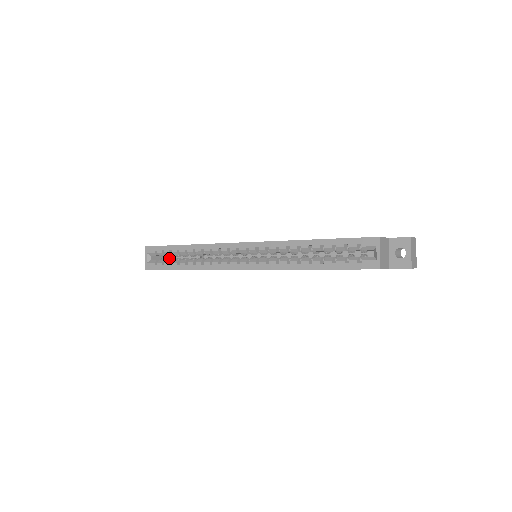
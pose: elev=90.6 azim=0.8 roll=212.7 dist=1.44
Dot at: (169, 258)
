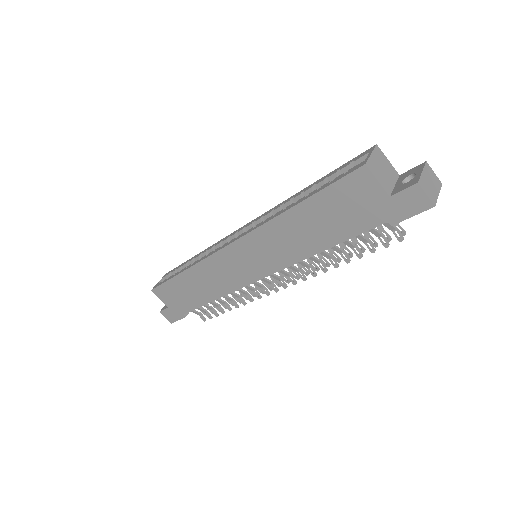
Dot at: occluded
